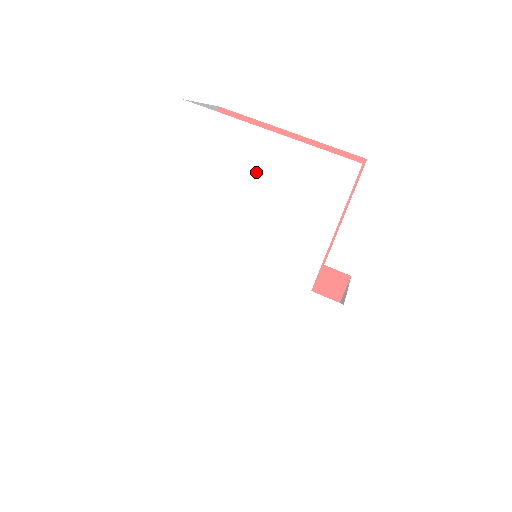
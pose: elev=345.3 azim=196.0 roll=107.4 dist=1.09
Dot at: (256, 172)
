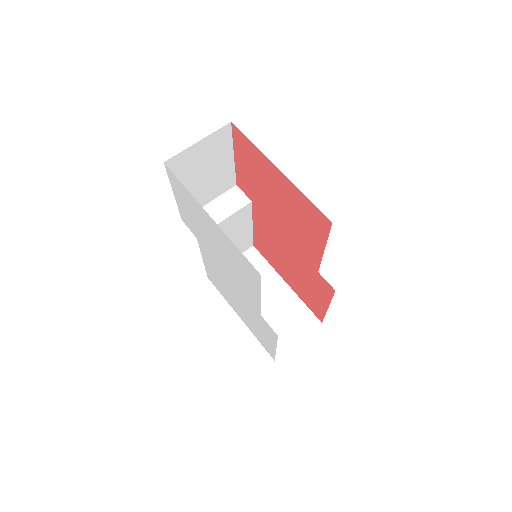
Dot at: (213, 233)
